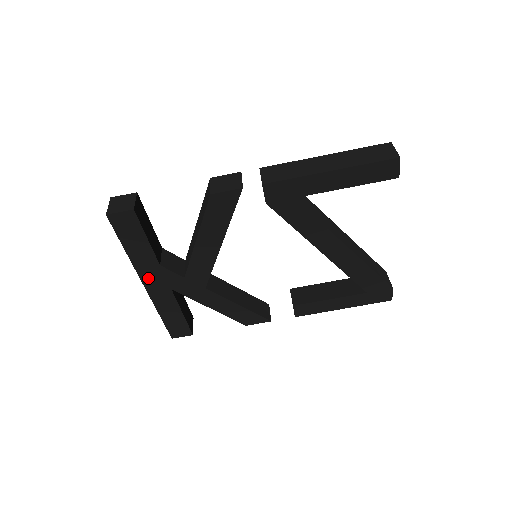
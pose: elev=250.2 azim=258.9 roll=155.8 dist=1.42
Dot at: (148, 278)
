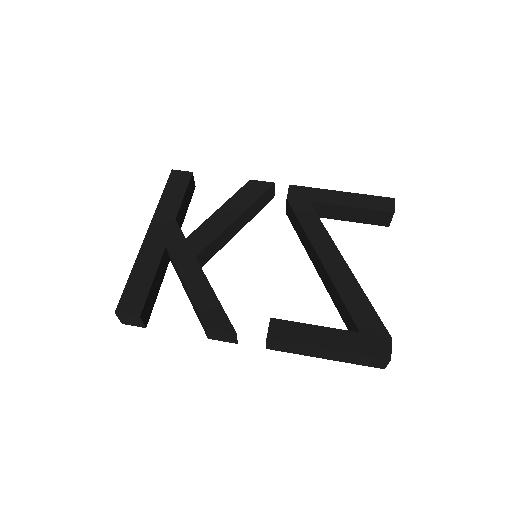
Dot at: (156, 228)
